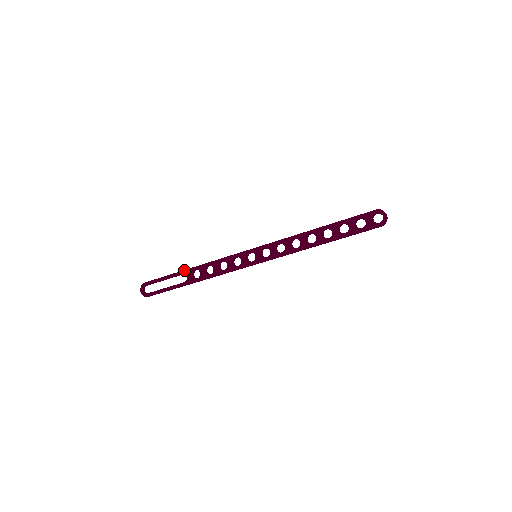
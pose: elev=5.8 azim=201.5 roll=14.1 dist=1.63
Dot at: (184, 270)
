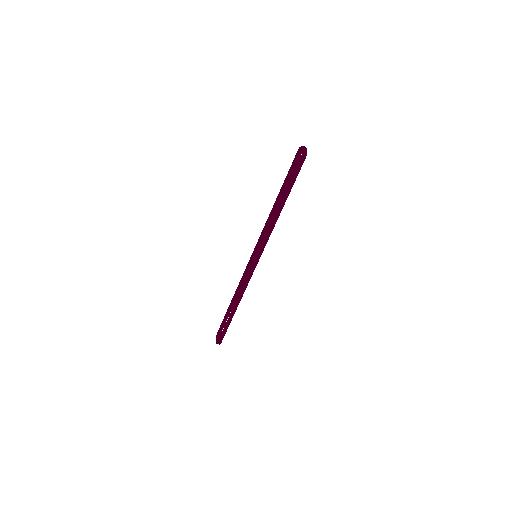
Dot at: (230, 304)
